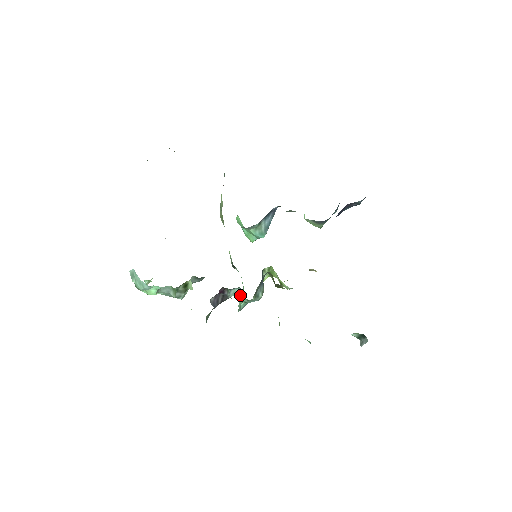
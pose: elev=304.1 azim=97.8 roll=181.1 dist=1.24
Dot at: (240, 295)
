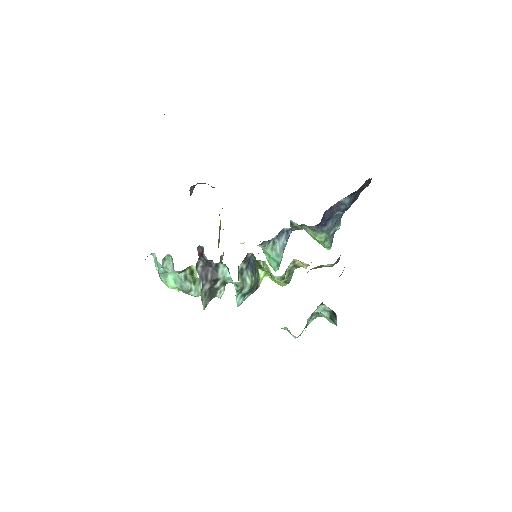
Dot at: (230, 278)
